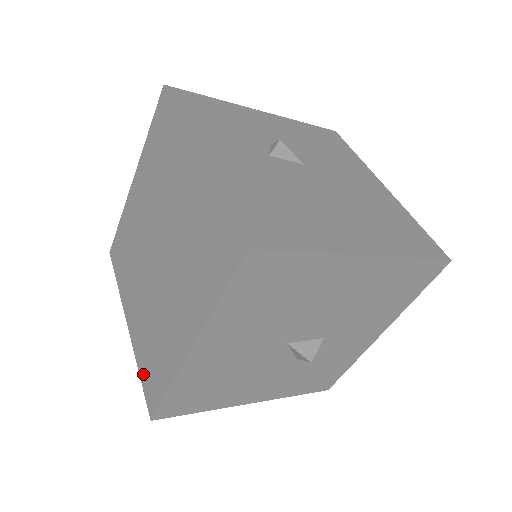
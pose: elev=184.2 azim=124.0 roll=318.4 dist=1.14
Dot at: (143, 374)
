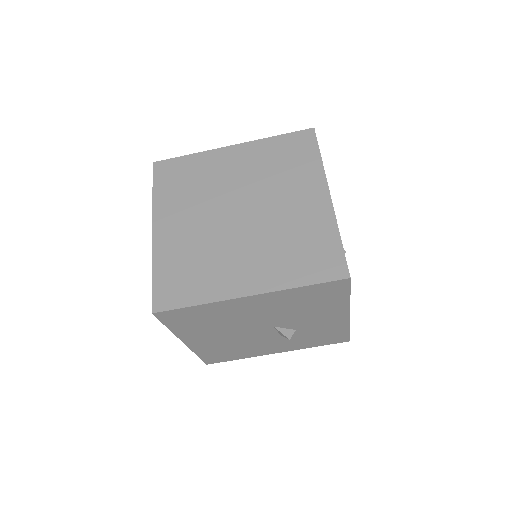
Dot at: (308, 277)
